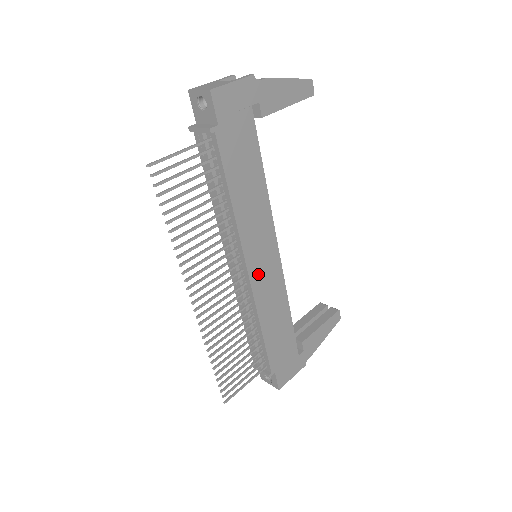
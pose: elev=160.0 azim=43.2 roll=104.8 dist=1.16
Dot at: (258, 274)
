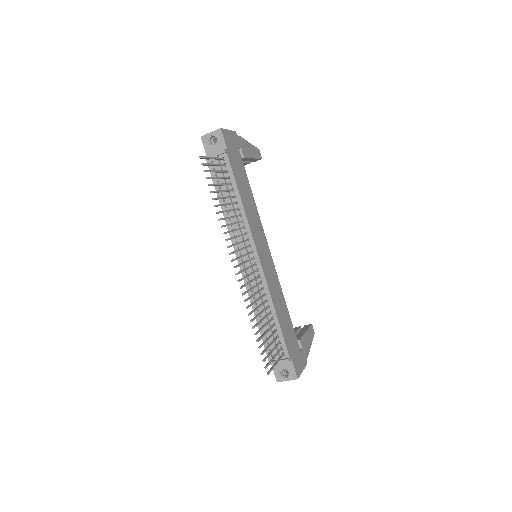
Dot at: (264, 263)
